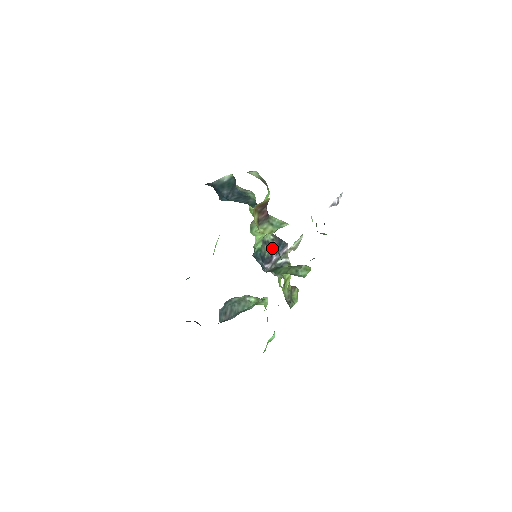
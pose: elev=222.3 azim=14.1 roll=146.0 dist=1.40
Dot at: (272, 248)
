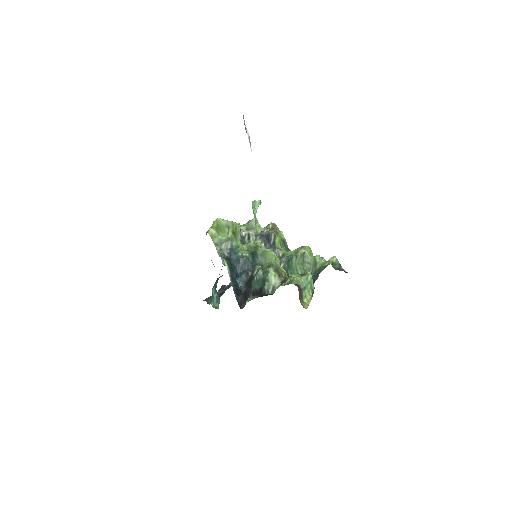
Dot at: occluded
